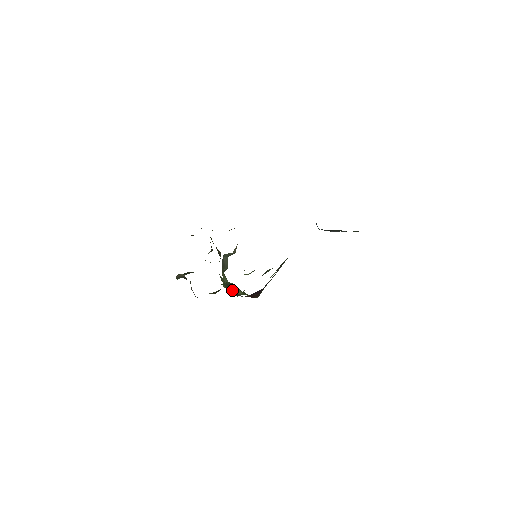
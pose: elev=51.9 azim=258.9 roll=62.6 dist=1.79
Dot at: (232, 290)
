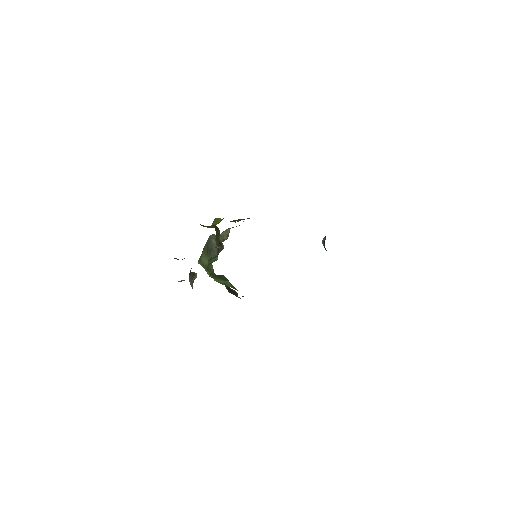
Dot at: (231, 290)
